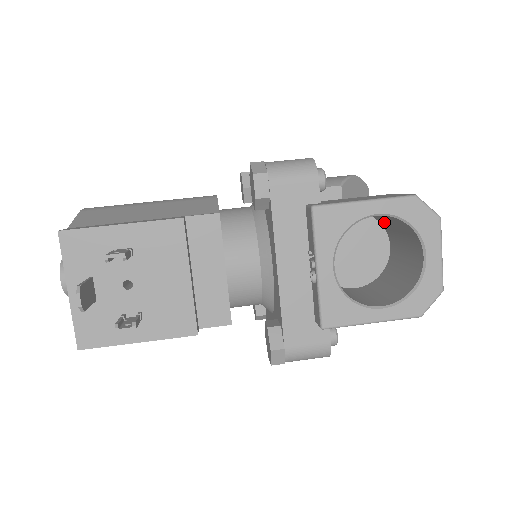
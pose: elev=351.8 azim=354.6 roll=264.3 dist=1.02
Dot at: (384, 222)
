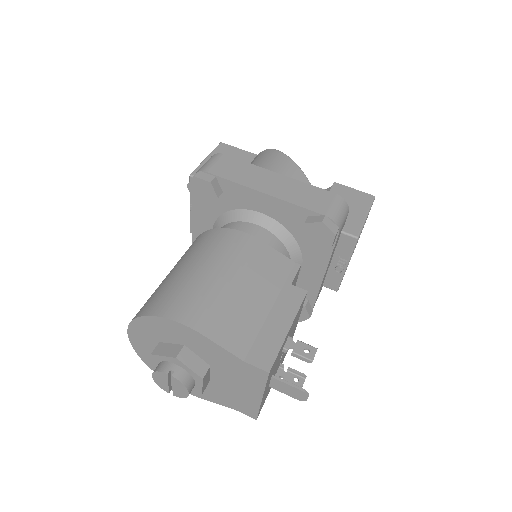
Dot at: occluded
